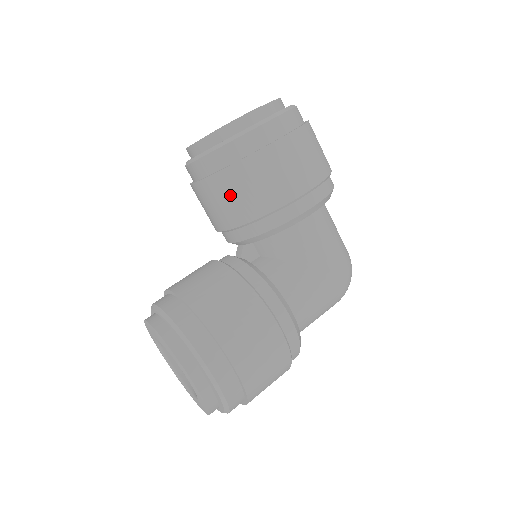
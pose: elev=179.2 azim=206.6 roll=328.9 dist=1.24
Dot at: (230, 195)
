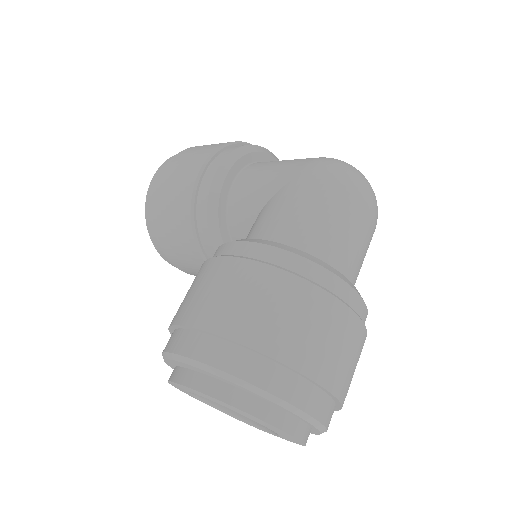
Dot at: (172, 237)
